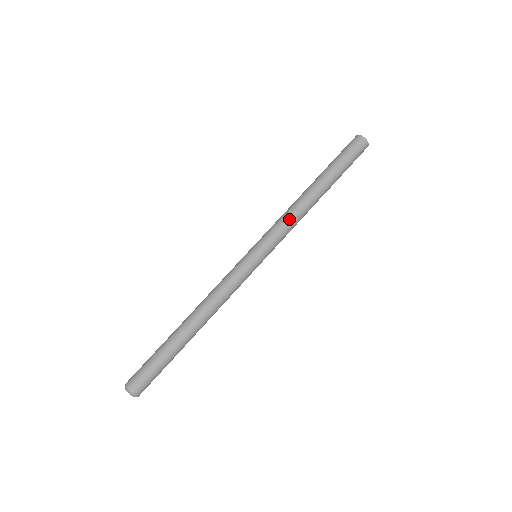
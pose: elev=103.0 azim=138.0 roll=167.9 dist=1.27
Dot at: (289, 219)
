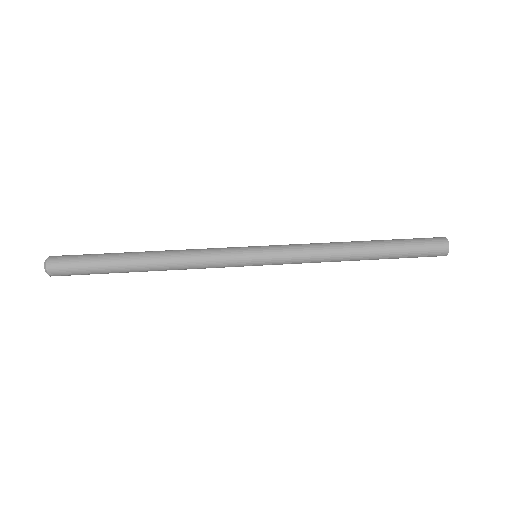
Dot at: (312, 244)
